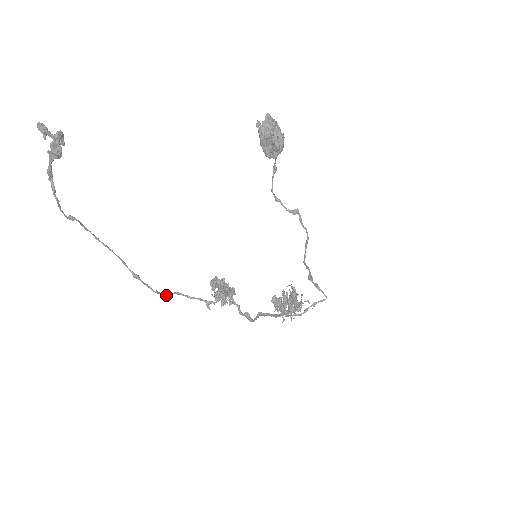
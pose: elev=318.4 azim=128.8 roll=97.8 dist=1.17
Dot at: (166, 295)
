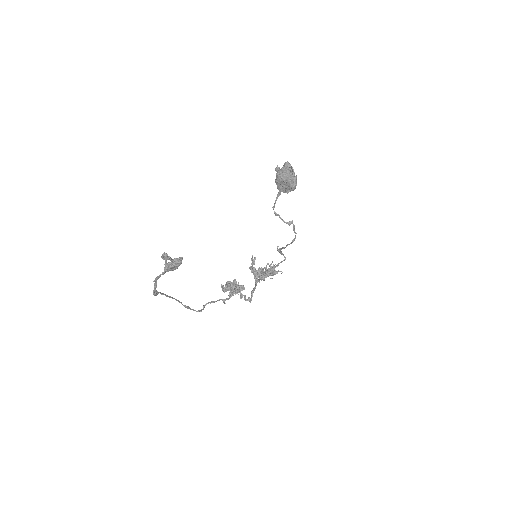
Dot at: (202, 309)
